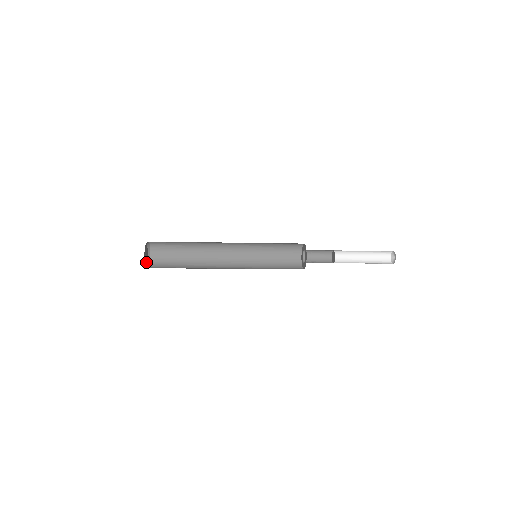
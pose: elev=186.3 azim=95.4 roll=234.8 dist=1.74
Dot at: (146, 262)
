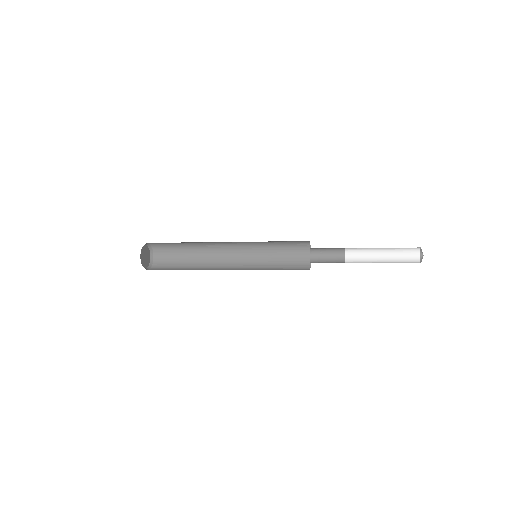
Dot at: (147, 262)
